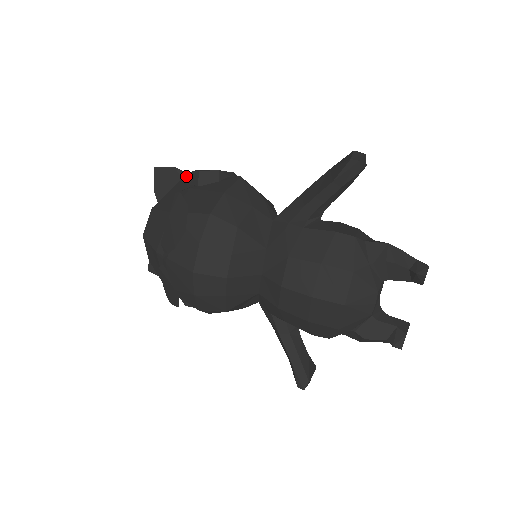
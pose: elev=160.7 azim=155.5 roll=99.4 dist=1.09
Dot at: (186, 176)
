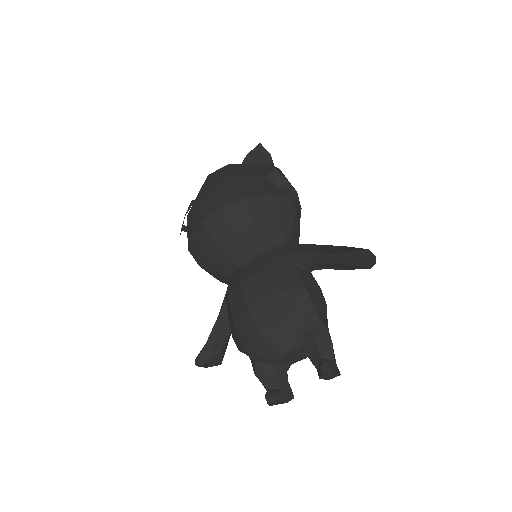
Dot at: occluded
